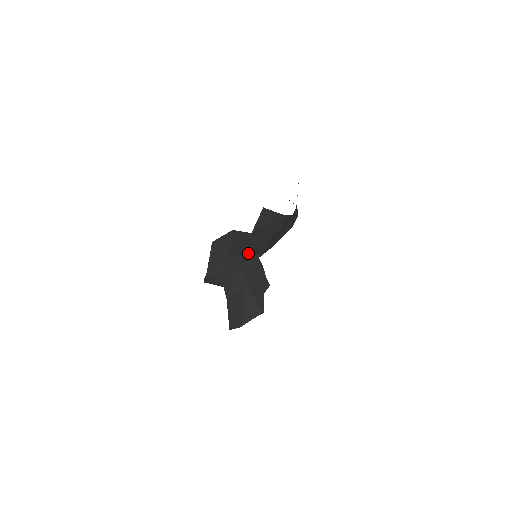
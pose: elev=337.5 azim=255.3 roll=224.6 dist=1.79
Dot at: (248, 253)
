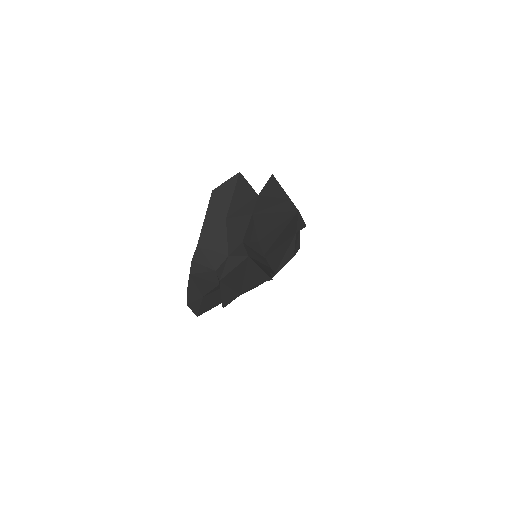
Dot at: (250, 231)
